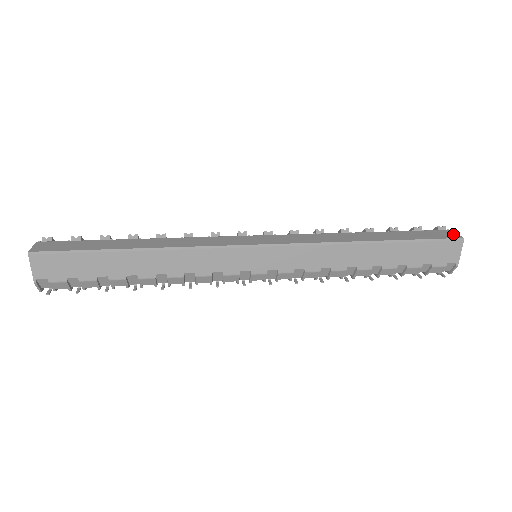
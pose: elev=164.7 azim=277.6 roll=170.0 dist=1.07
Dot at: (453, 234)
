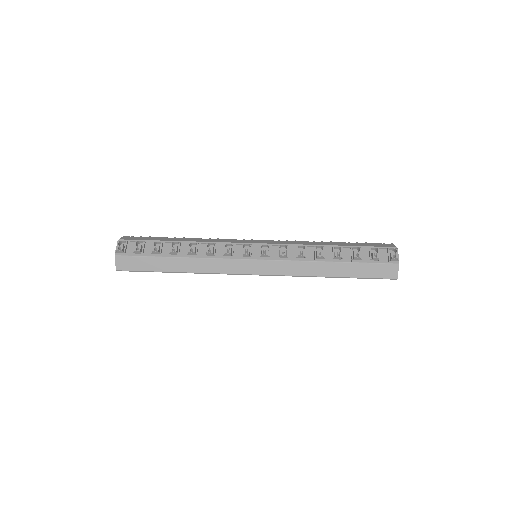
Dot at: (394, 272)
